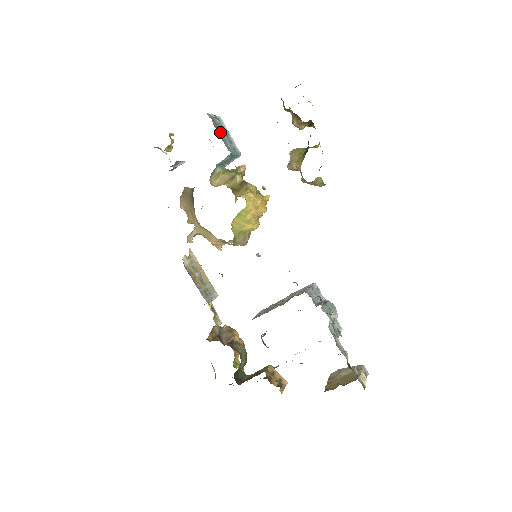
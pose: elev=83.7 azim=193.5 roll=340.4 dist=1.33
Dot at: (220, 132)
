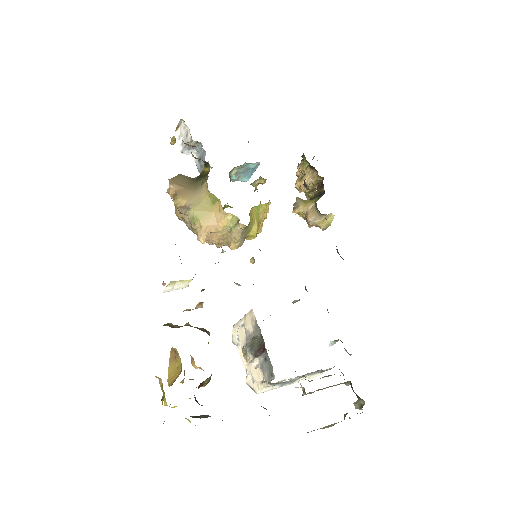
Dot at: occluded
